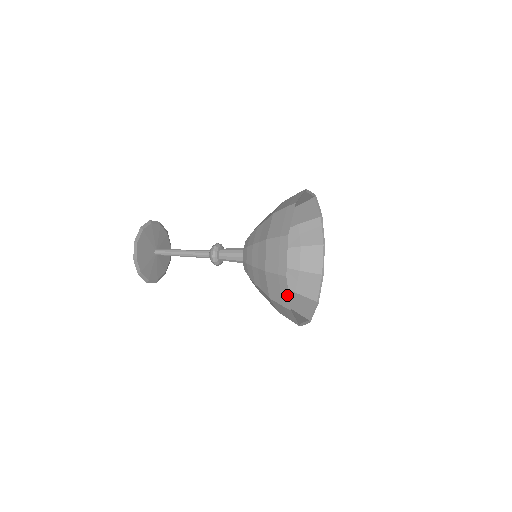
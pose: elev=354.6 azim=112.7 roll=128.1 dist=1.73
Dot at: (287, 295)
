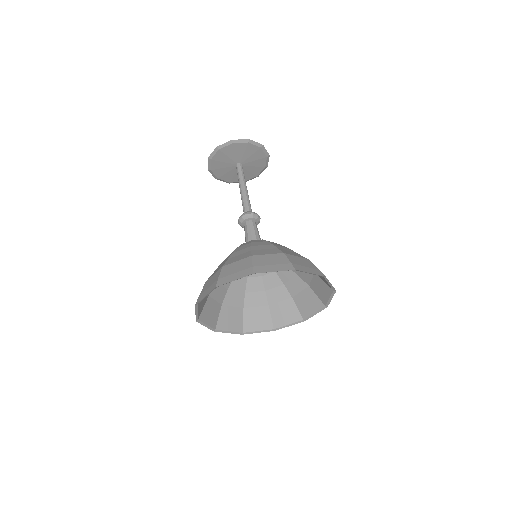
Dot at: (205, 296)
